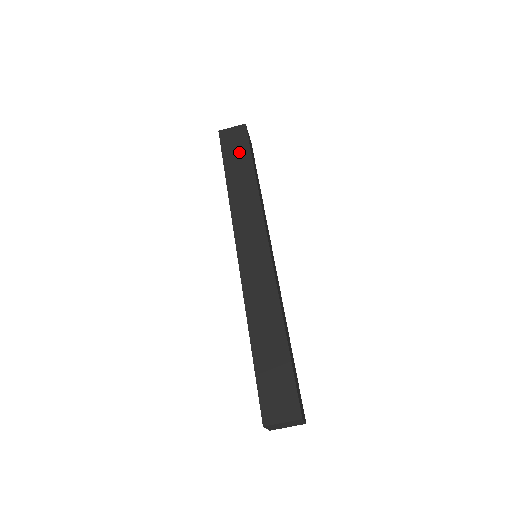
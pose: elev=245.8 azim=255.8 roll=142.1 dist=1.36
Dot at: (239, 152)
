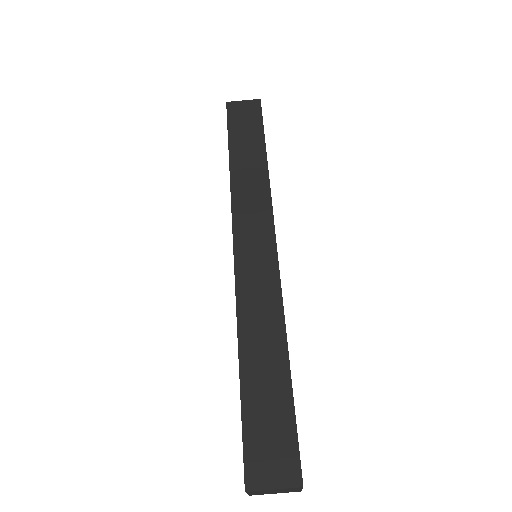
Dot at: (249, 129)
